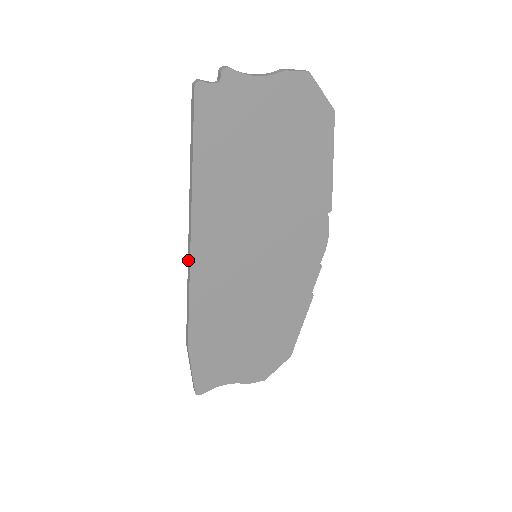
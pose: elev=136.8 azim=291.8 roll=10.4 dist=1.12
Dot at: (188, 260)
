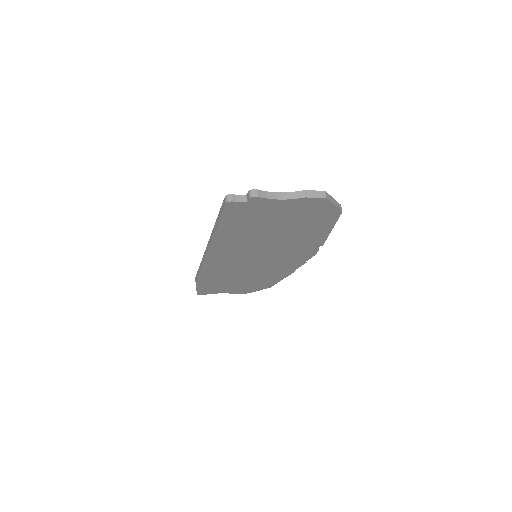
Dot at: (204, 255)
